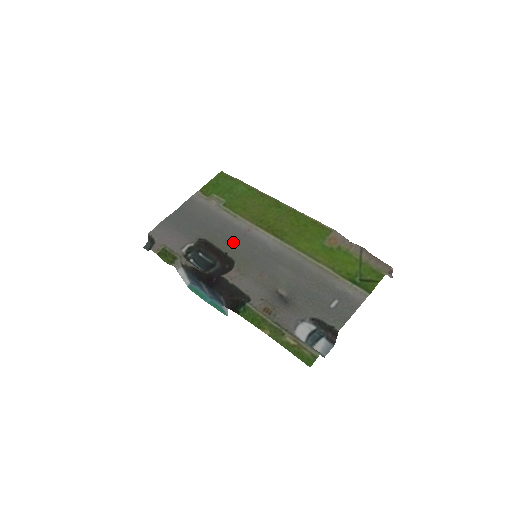
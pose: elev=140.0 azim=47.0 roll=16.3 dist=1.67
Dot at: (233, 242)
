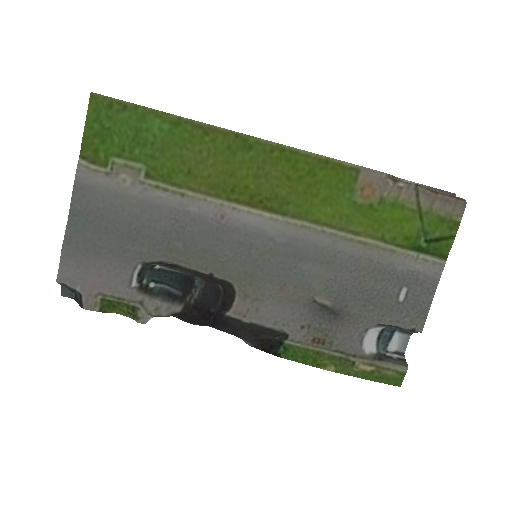
Dot at: (210, 251)
